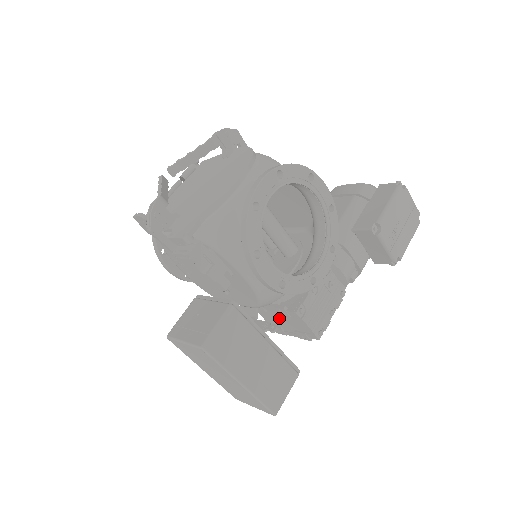
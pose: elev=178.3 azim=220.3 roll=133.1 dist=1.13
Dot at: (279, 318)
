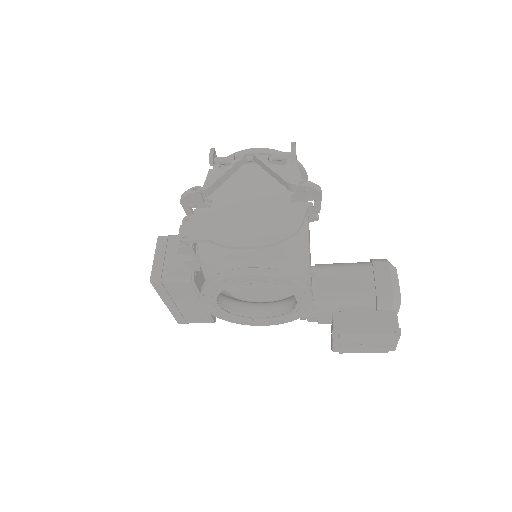
Dot at: occluded
